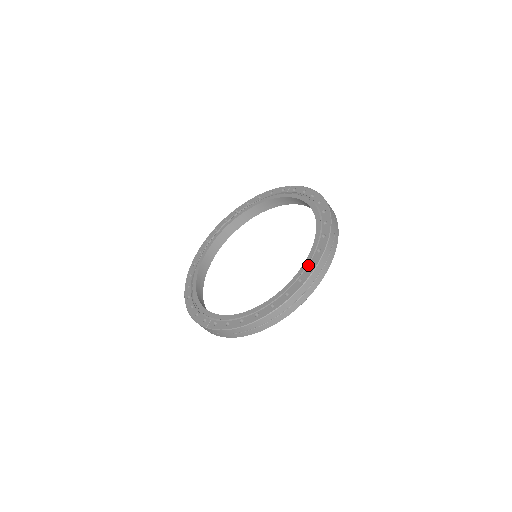
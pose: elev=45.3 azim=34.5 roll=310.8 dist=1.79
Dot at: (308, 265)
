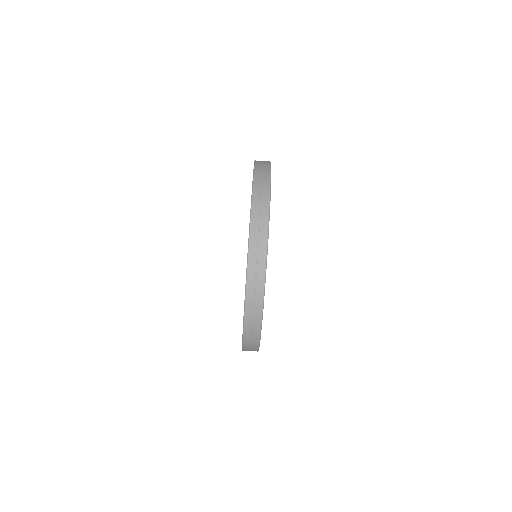
Dot at: occluded
